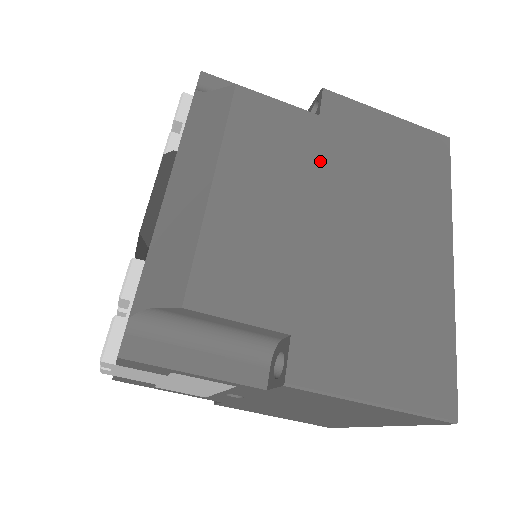
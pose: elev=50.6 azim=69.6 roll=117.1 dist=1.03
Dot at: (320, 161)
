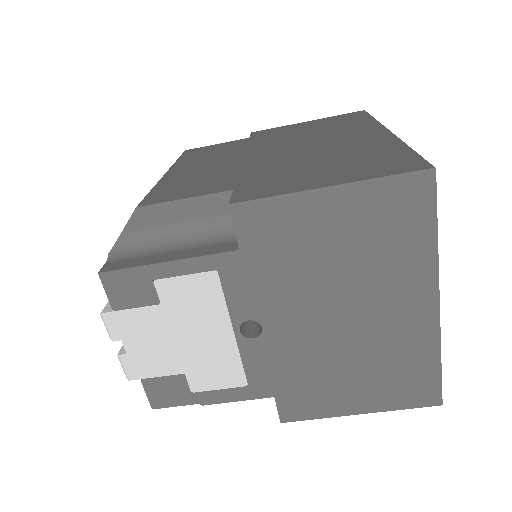
Dot at: (252, 146)
